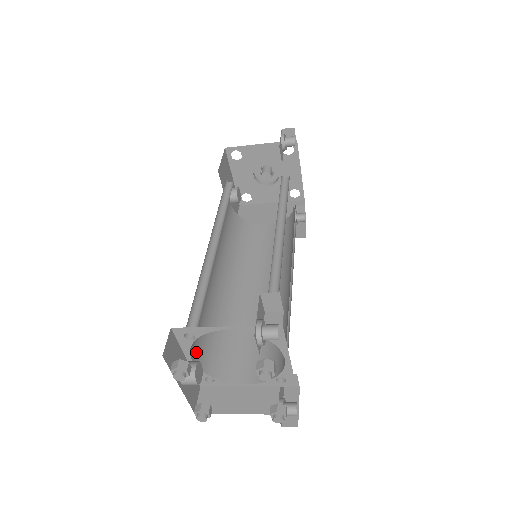
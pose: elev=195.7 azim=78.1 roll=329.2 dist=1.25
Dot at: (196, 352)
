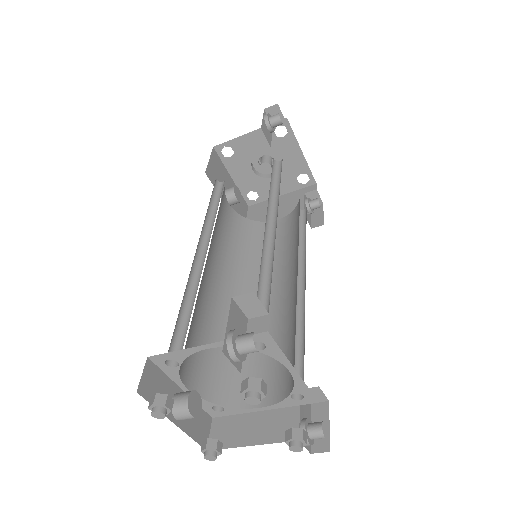
Dot at: (194, 379)
